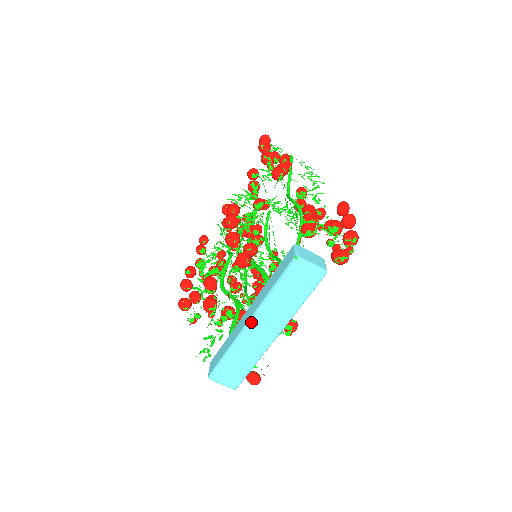
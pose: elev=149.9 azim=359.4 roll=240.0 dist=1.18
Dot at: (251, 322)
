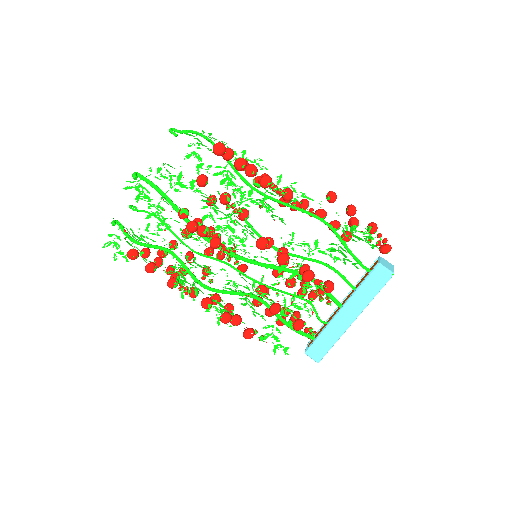
Dot at: occluded
